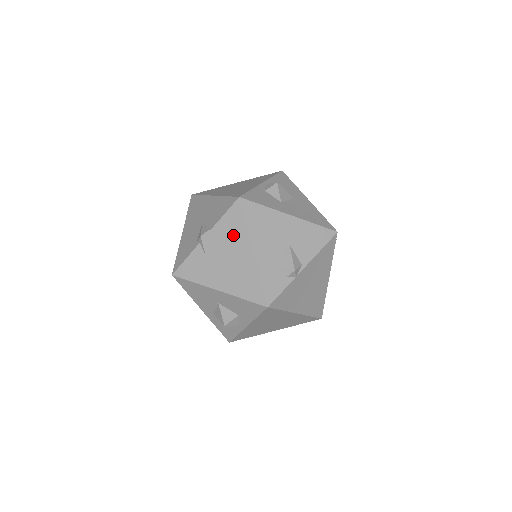
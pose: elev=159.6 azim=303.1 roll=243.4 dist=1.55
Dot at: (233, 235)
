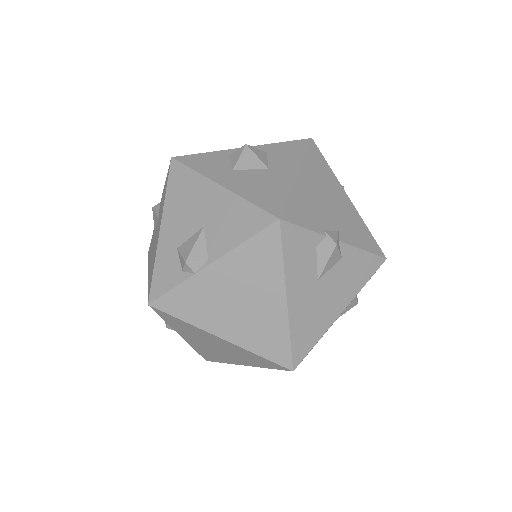
Dot at: occluded
